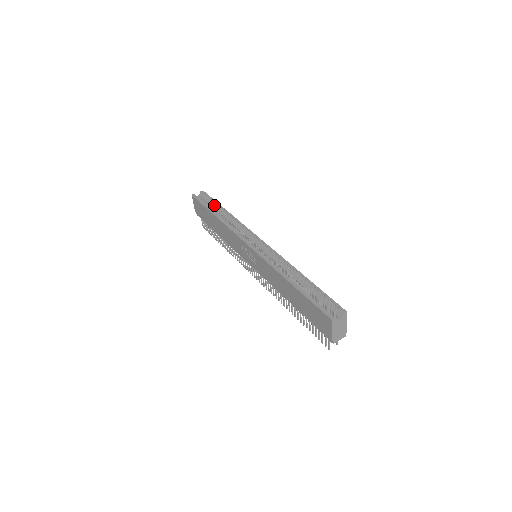
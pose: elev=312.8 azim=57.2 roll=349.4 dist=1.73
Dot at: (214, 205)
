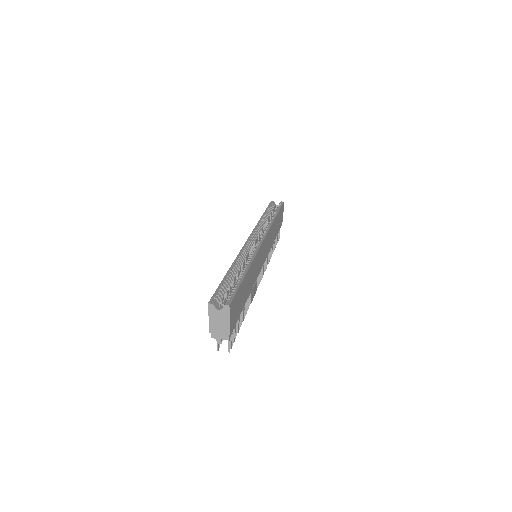
Dot at: (275, 211)
